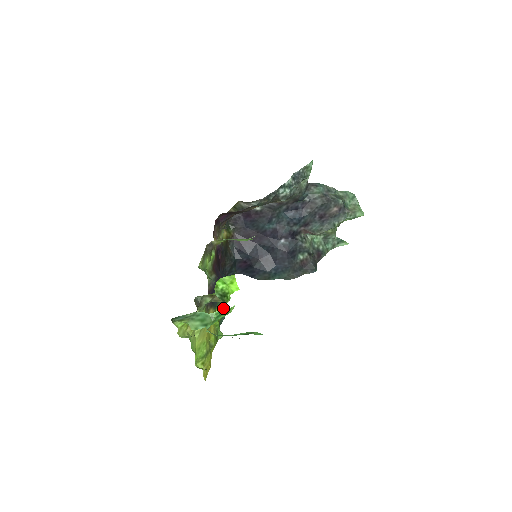
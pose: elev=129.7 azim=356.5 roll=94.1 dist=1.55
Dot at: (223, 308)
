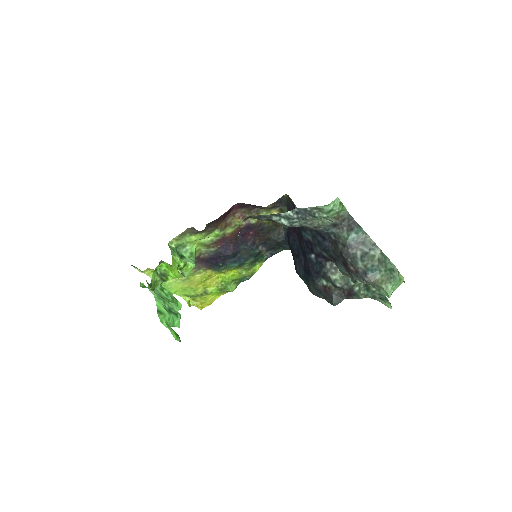
Dot at: (161, 283)
